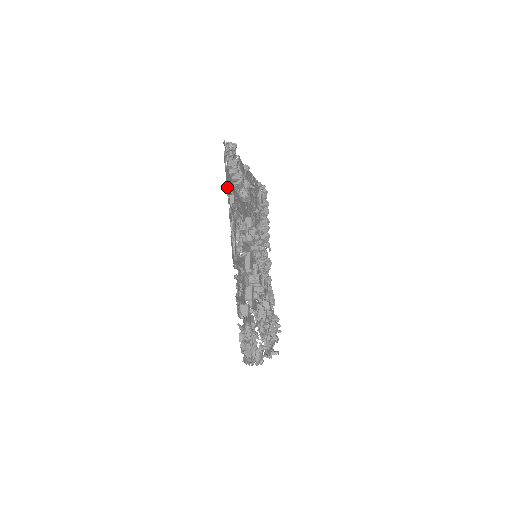
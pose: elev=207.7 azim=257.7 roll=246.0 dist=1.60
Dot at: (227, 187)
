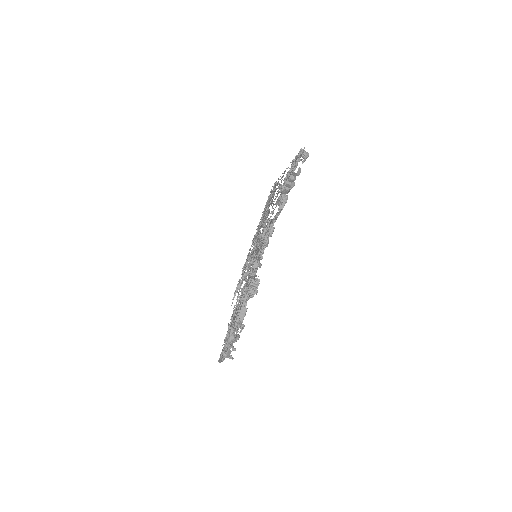
Dot at: occluded
